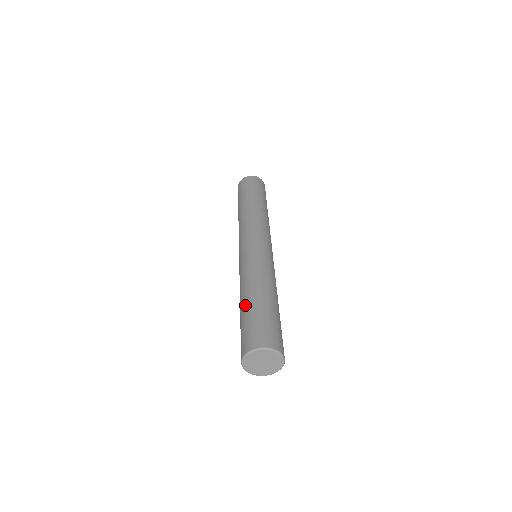
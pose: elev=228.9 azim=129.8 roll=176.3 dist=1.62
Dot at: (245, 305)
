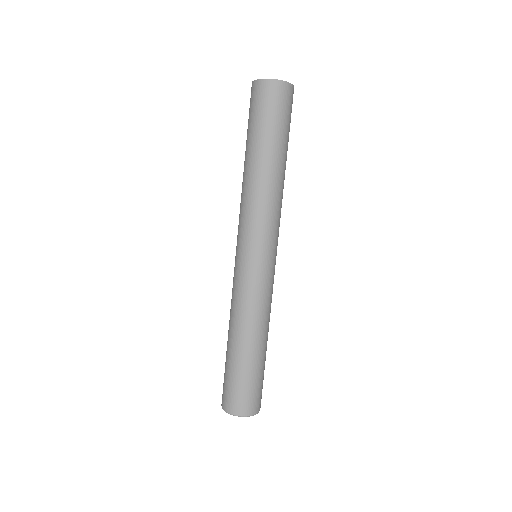
Dot at: occluded
